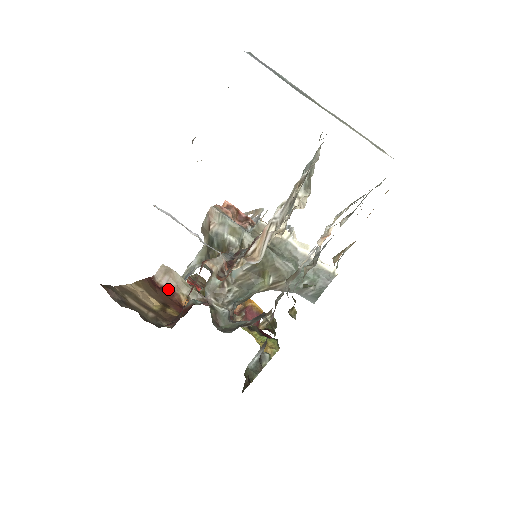
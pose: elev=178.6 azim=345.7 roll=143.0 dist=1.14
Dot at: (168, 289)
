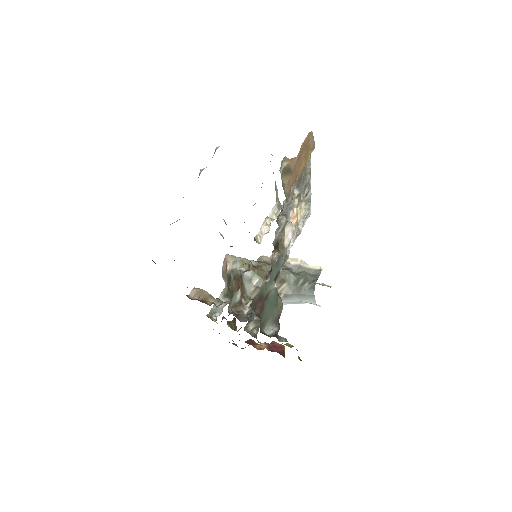
Dot at: (198, 300)
